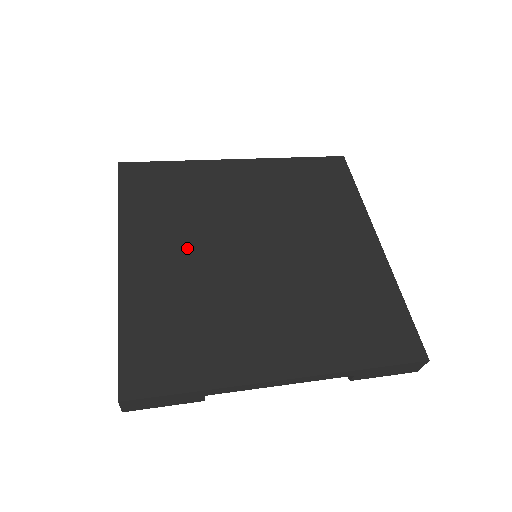
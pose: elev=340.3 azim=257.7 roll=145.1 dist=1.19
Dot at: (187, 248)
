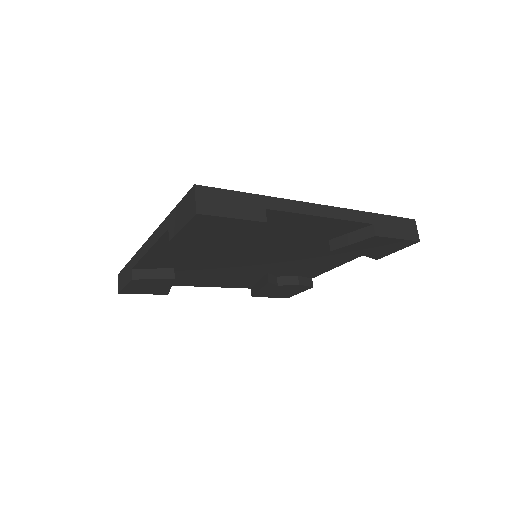
Dot at: occluded
